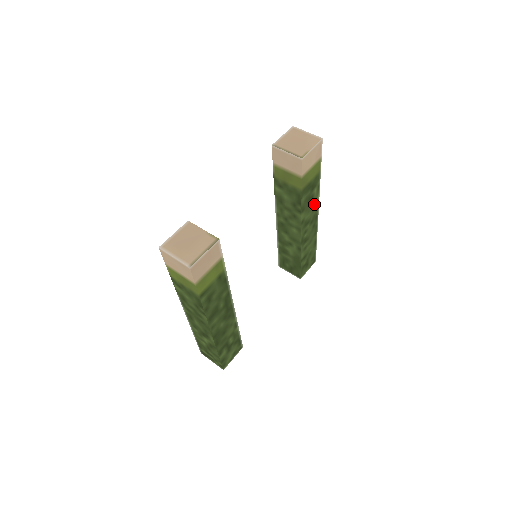
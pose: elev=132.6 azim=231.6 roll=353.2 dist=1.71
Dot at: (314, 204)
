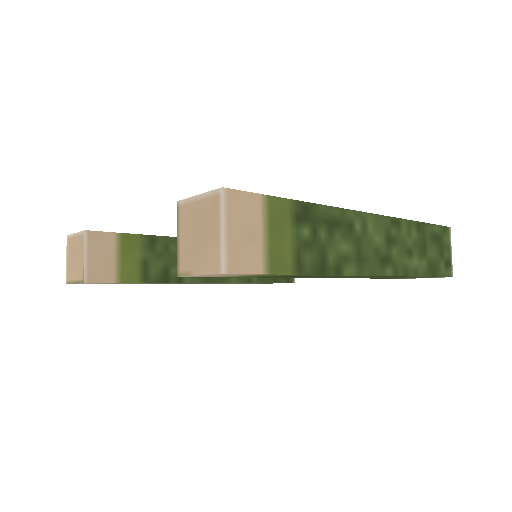
Dot at: occluded
